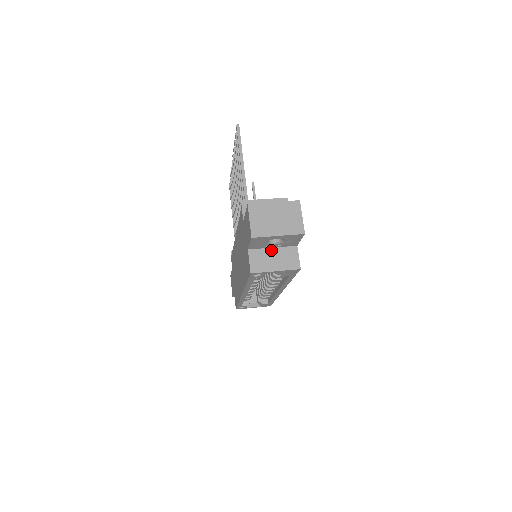
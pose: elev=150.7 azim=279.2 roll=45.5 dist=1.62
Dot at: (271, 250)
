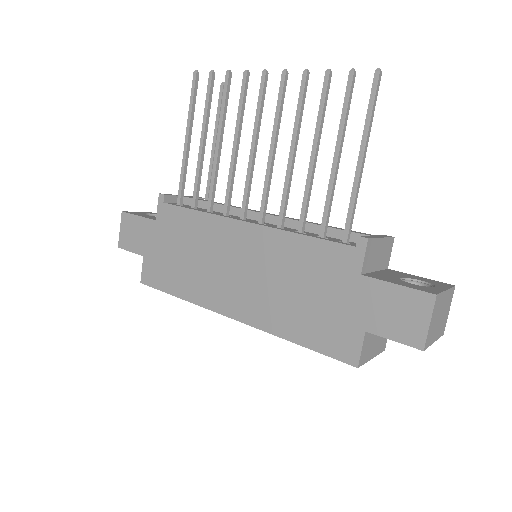
Dot at: occluded
